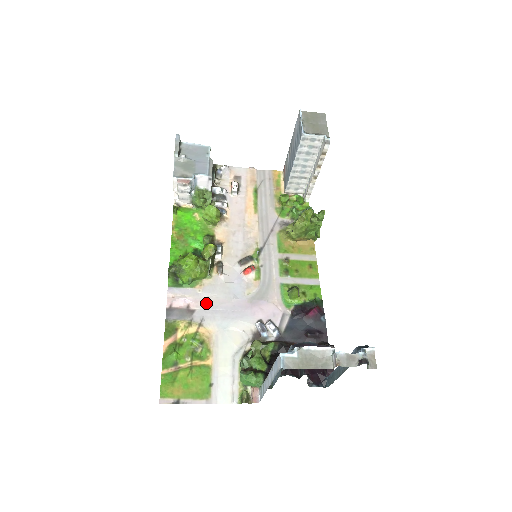
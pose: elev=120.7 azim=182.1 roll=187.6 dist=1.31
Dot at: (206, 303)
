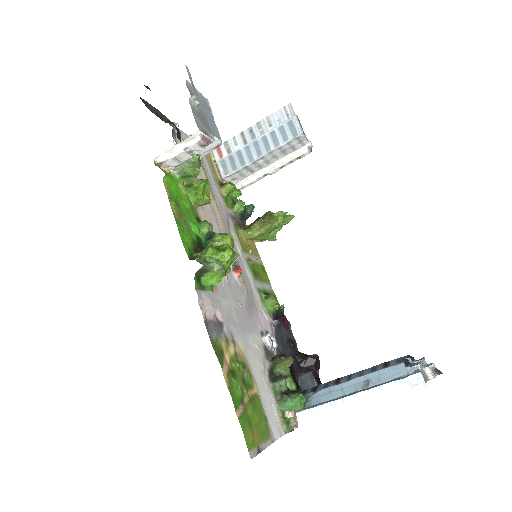
Dot at: (227, 312)
